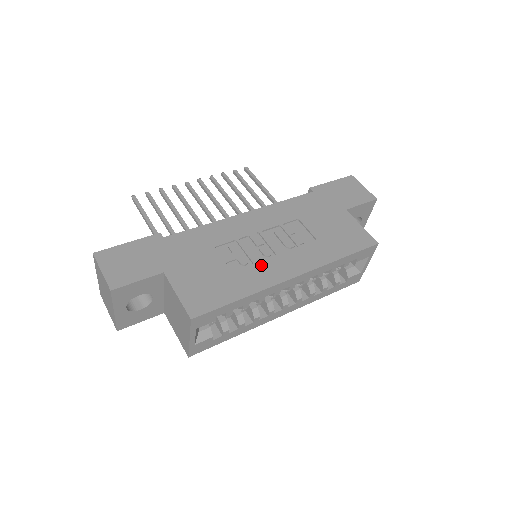
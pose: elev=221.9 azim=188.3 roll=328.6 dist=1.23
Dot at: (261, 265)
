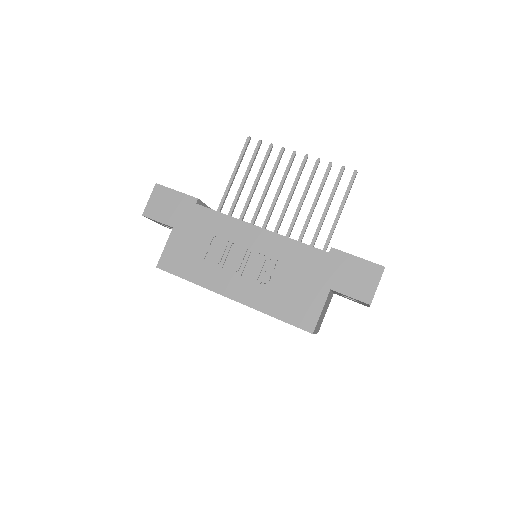
Dot at: (222, 272)
